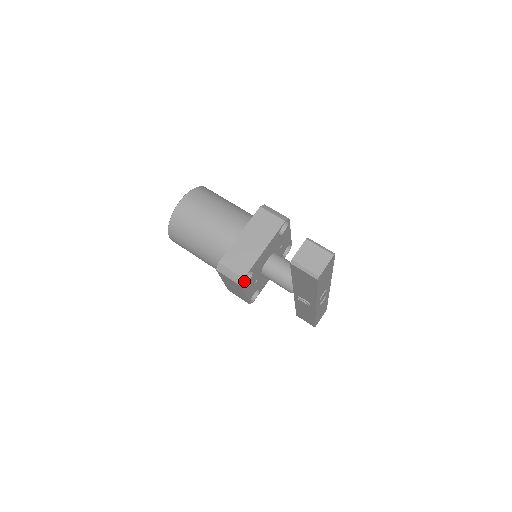
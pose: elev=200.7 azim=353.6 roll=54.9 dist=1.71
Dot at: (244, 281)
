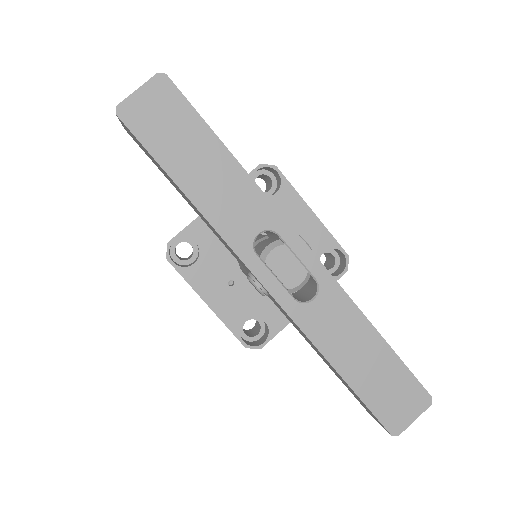
Dot at: (190, 265)
